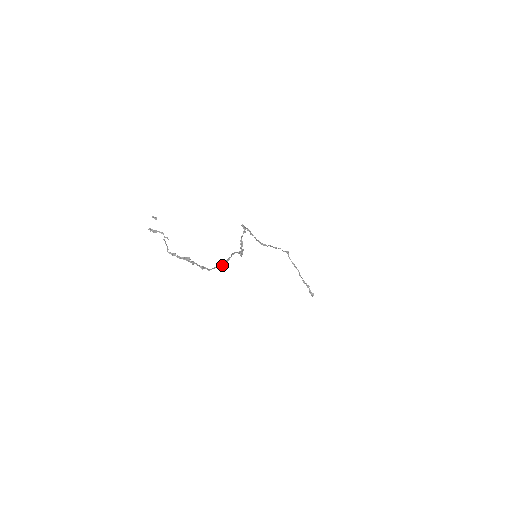
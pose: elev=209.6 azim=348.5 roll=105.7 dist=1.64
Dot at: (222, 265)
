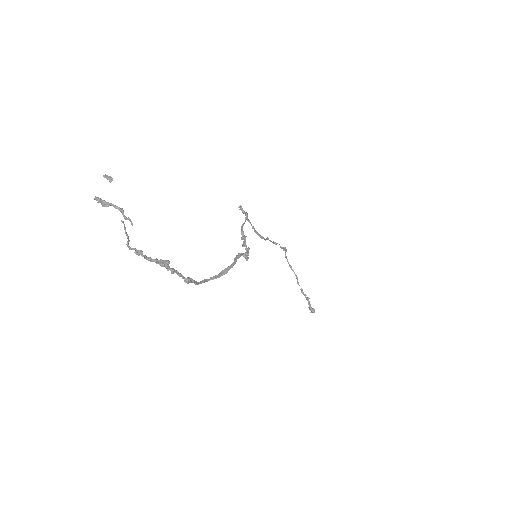
Dot at: (220, 276)
